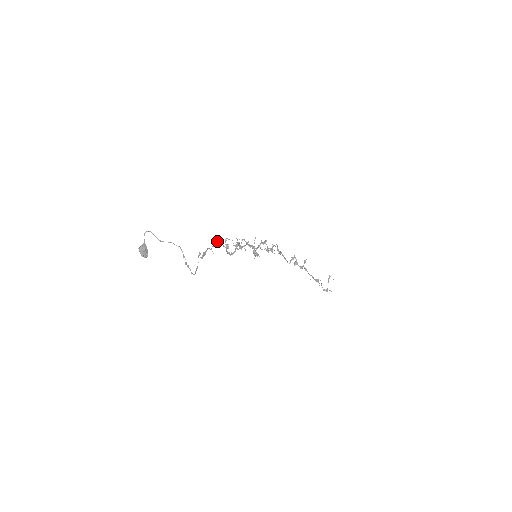
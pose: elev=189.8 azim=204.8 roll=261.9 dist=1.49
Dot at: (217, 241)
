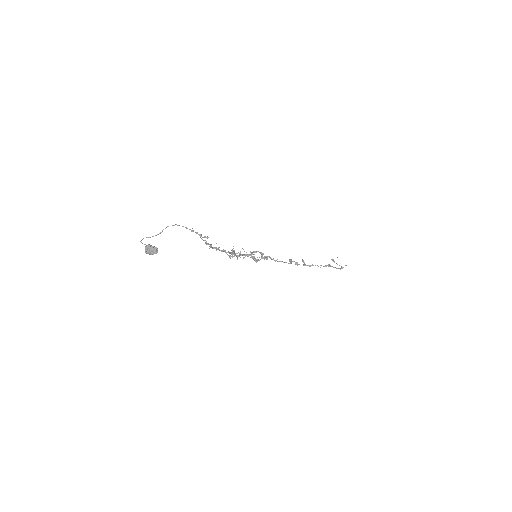
Dot at: occluded
